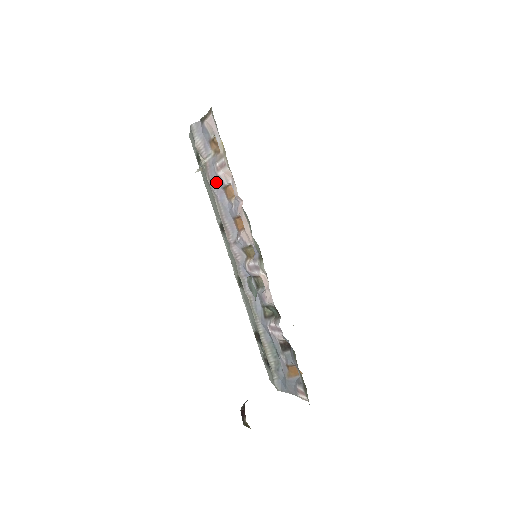
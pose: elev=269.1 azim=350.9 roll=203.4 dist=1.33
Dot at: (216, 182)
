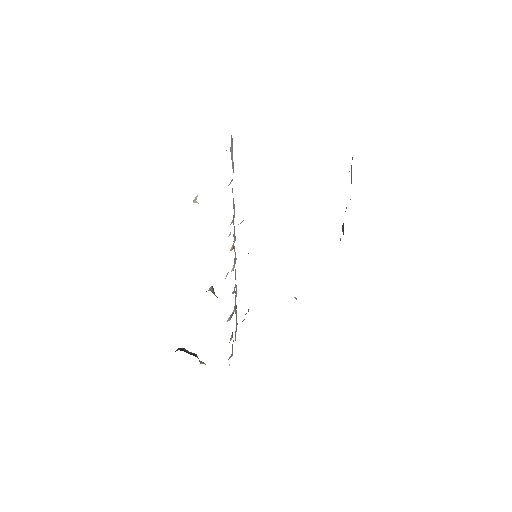
Dot at: occluded
